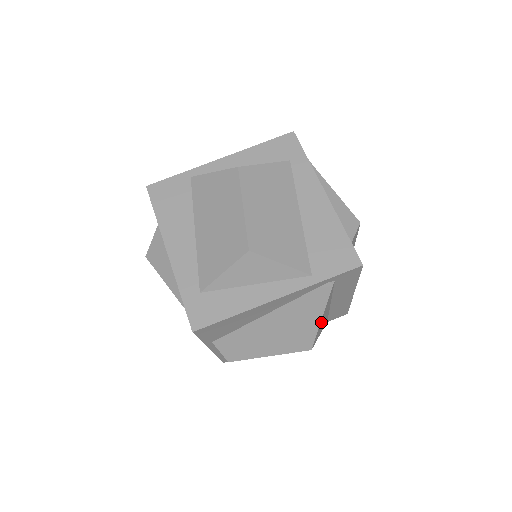
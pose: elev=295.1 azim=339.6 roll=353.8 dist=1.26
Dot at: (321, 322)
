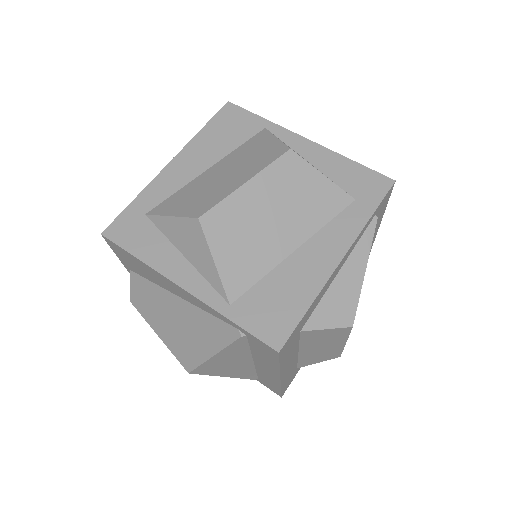
Dot at: (216, 361)
